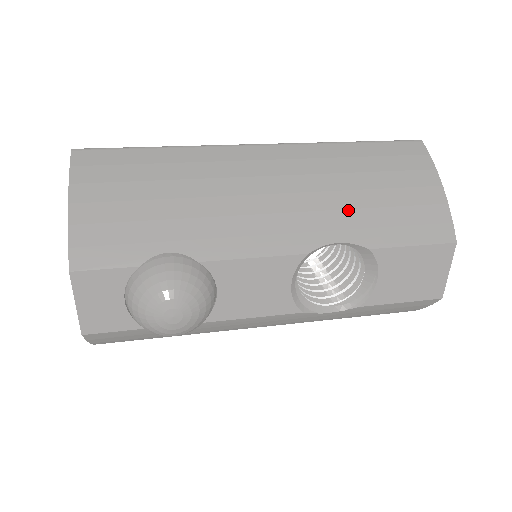
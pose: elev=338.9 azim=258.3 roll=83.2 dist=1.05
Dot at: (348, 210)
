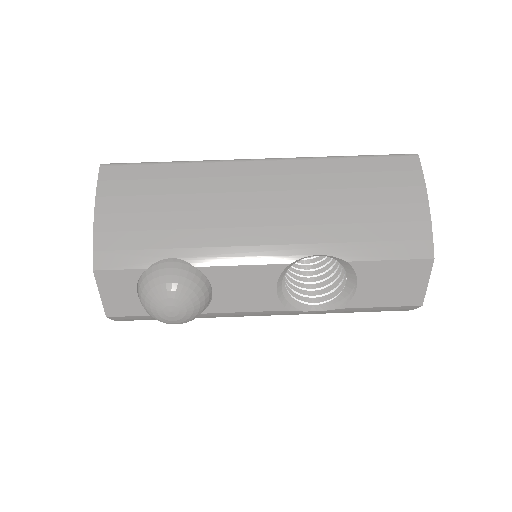
Dot at: (331, 225)
